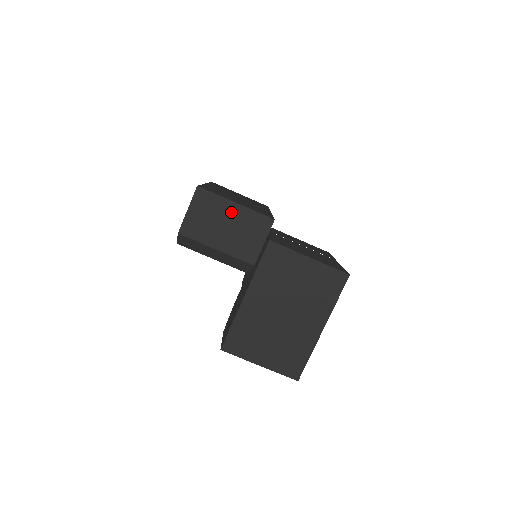
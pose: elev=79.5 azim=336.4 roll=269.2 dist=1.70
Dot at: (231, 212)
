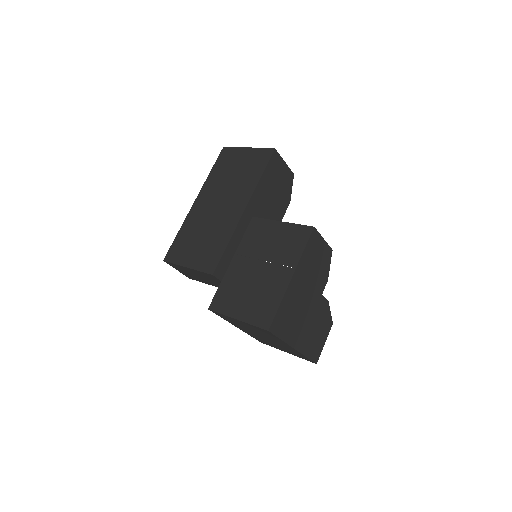
Dot at: (191, 271)
